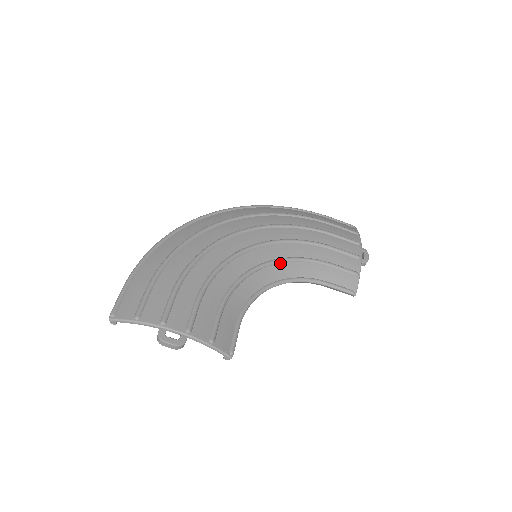
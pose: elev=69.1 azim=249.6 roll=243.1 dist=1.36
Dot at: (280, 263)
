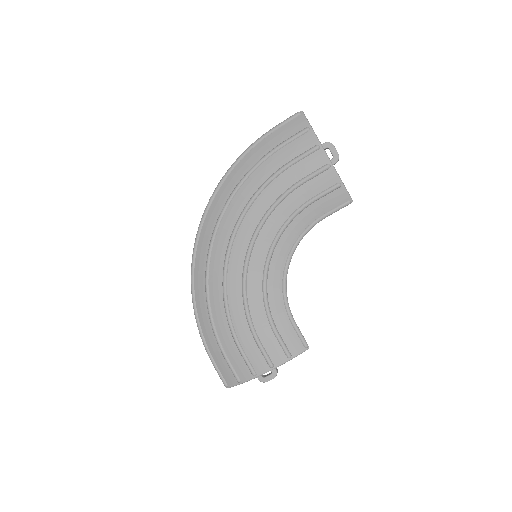
Dot at: (276, 244)
